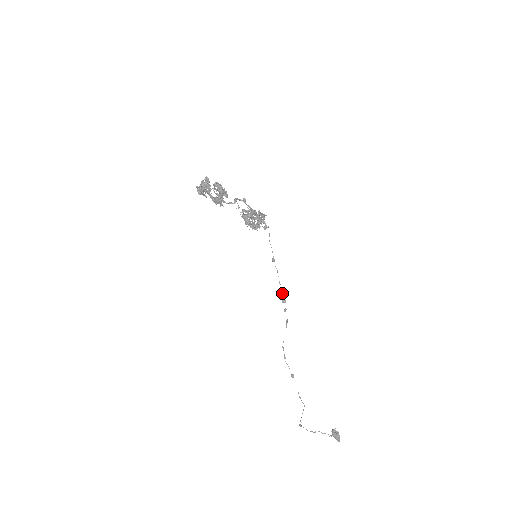
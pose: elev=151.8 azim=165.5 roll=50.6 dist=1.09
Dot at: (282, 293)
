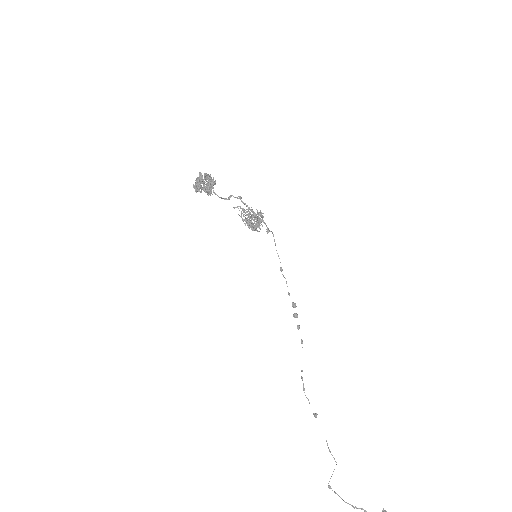
Dot at: (292, 305)
